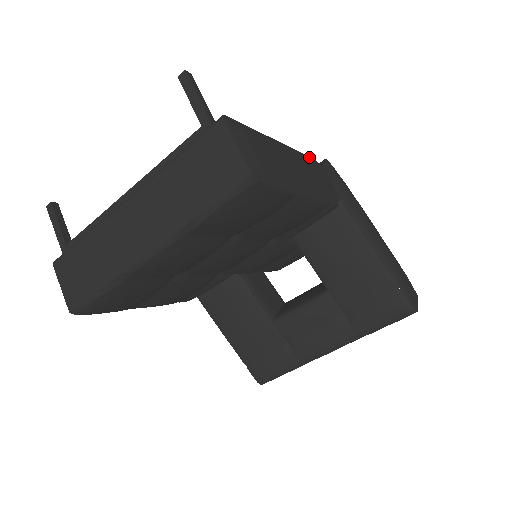
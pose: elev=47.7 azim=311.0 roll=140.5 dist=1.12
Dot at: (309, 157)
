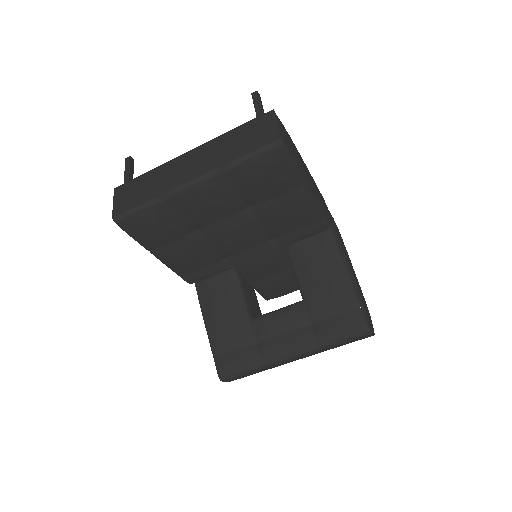
Dot at: occluded
